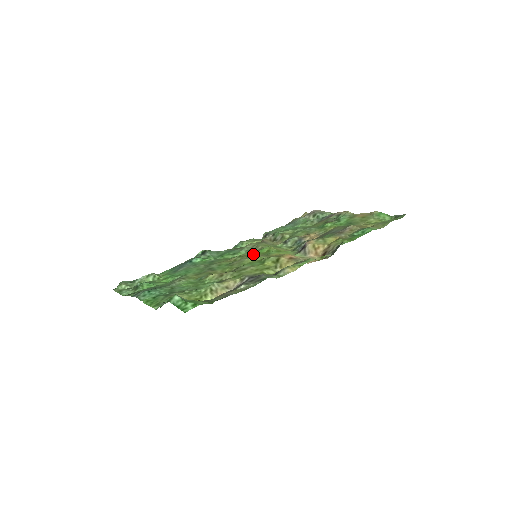
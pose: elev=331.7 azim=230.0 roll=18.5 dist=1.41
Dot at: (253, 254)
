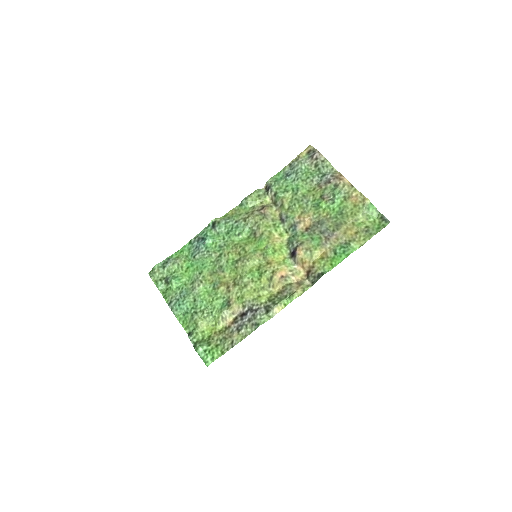
Dot at: (254, 250)
